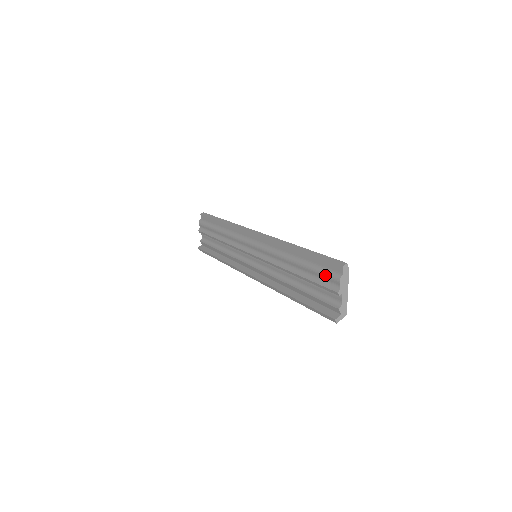
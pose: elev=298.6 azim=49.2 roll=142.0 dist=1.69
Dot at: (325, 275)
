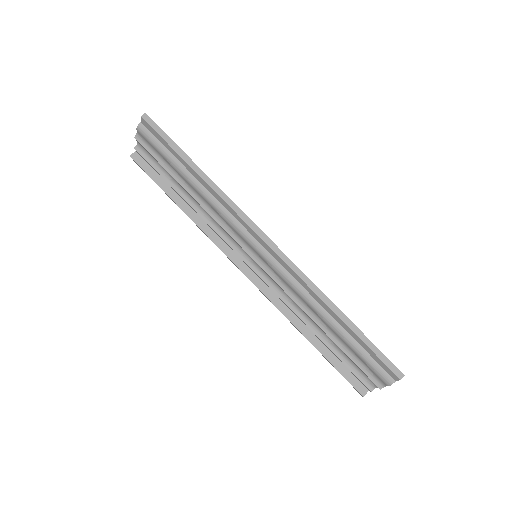
Dot at: (371, 368)
